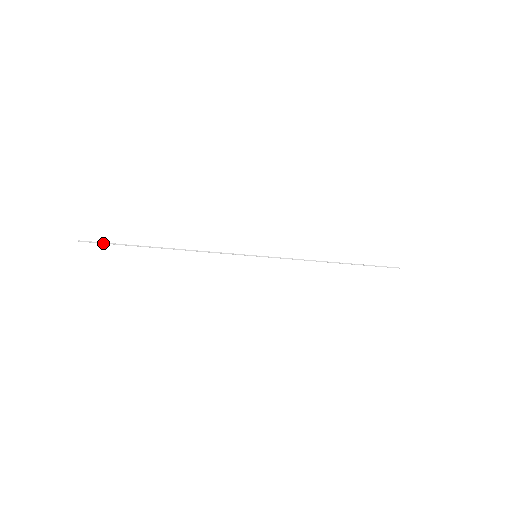
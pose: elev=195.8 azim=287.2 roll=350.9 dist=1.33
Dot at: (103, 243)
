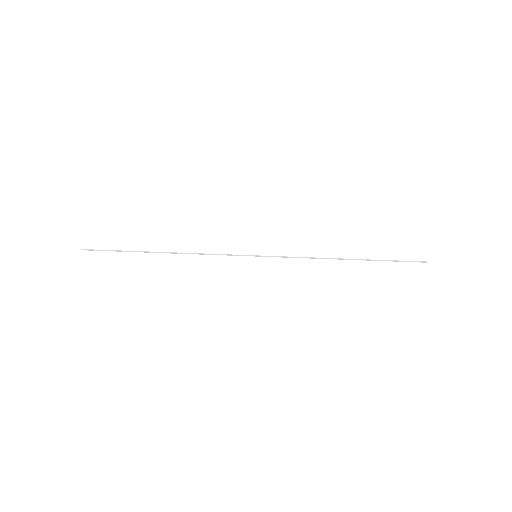
Dot at: (104, 250)
